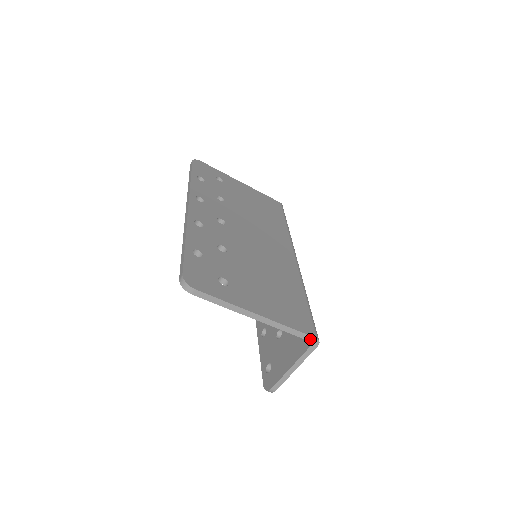
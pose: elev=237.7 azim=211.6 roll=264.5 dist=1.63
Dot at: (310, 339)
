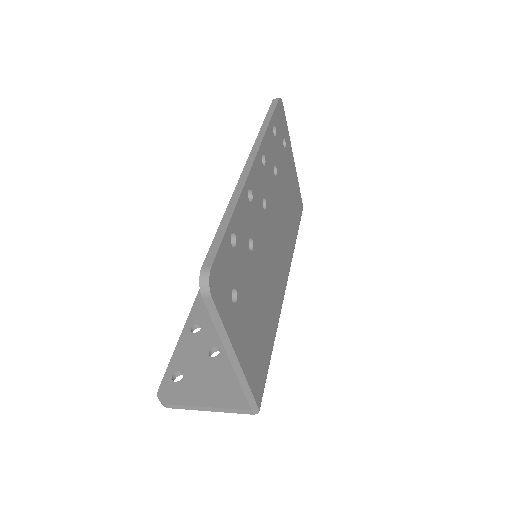
Dot at: (253, 406)
